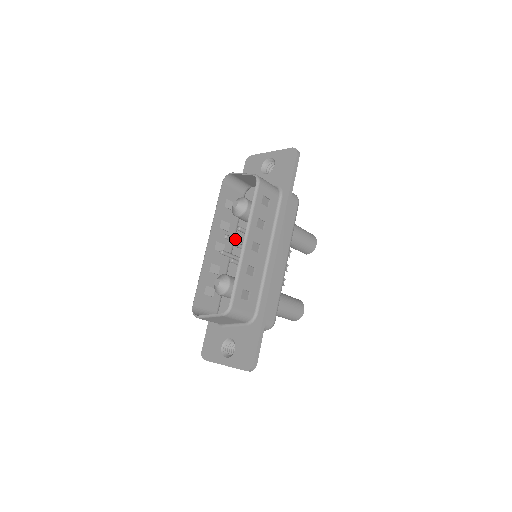
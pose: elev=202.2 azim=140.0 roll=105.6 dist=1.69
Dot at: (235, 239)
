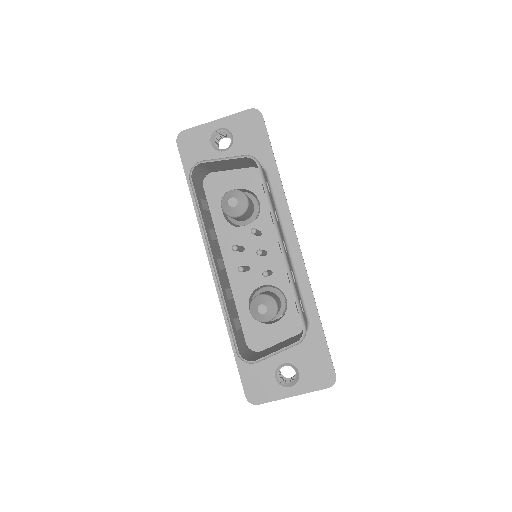
Dot at: (239, 246)
